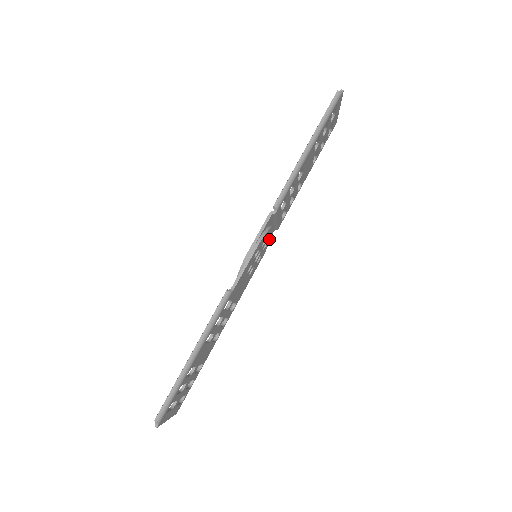
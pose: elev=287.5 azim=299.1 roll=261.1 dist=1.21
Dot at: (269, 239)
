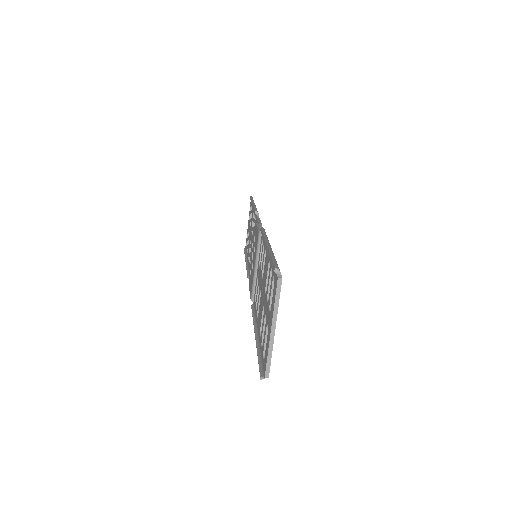
Dot at: occluded
